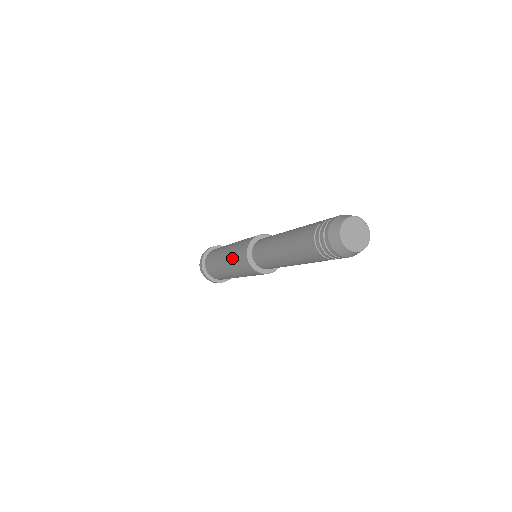
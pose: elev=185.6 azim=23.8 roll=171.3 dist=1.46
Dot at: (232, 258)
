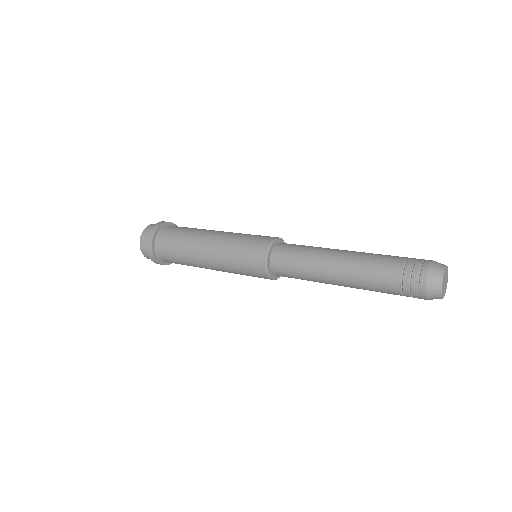
Dot at: (234, 241)
